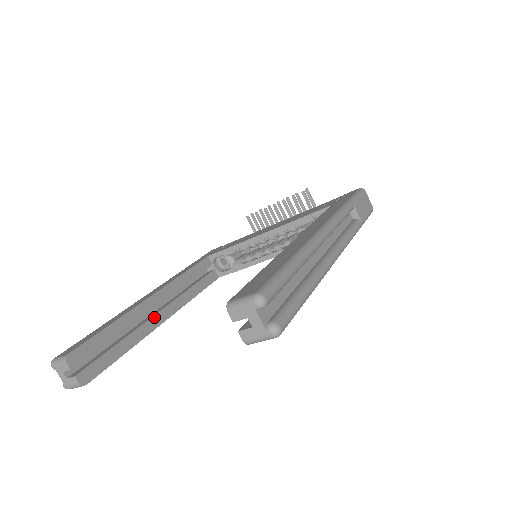
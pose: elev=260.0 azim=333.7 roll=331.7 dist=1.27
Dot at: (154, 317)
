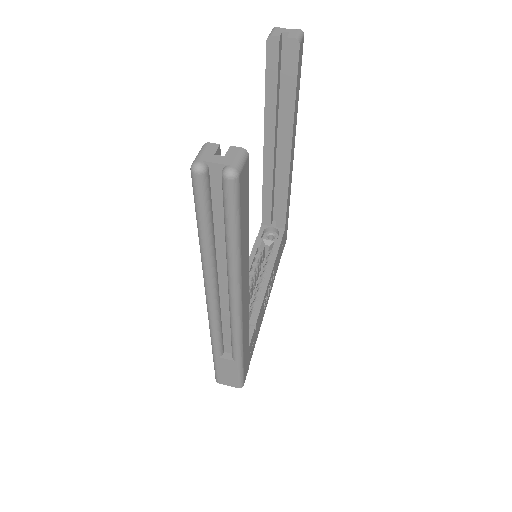
Dot at: occluded
